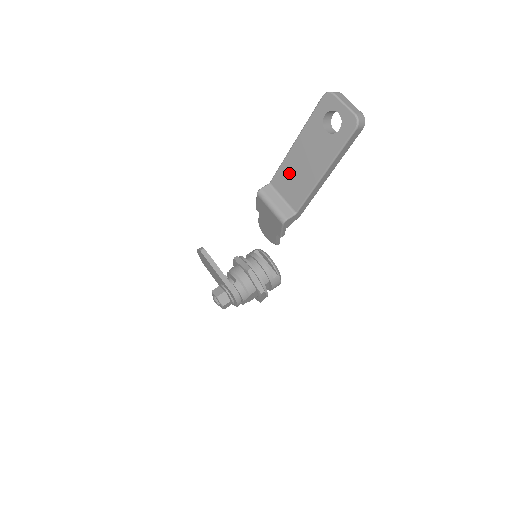
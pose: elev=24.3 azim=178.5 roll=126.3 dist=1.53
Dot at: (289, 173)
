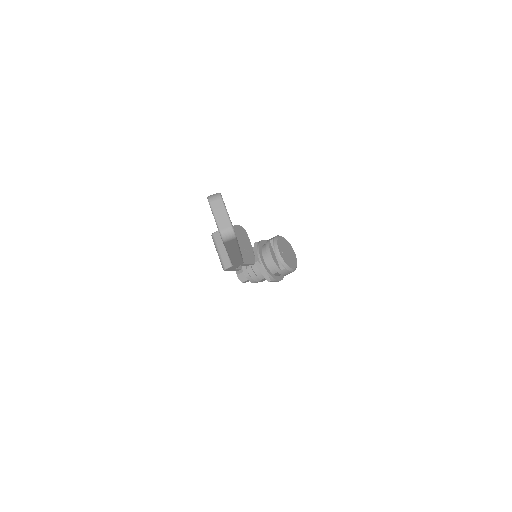
Dot at: occluded
